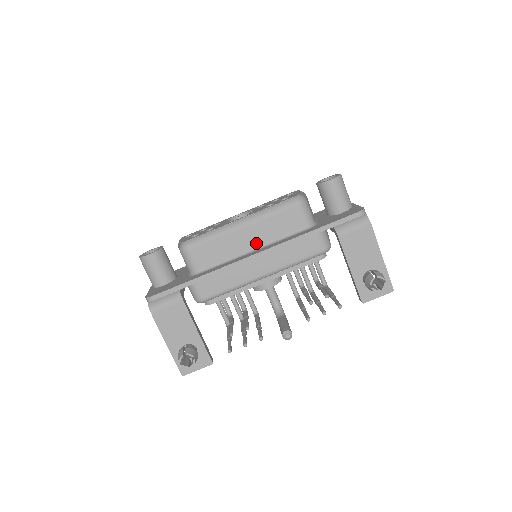
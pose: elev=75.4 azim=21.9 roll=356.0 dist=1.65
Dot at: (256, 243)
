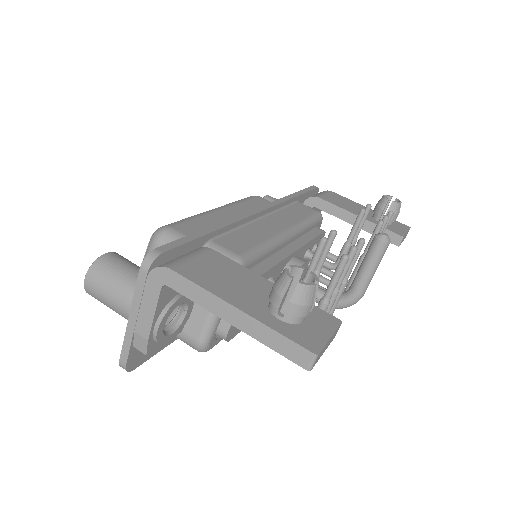
Dot at: occluded
